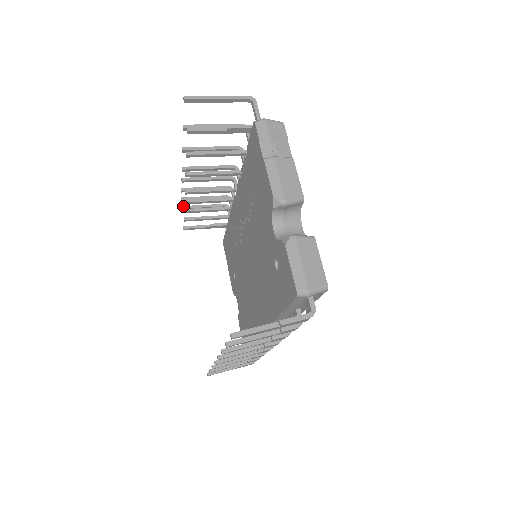
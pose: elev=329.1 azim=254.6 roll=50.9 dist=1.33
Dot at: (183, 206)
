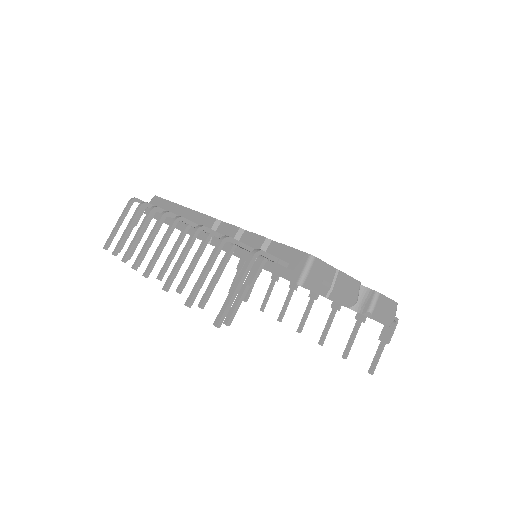
Dot at: (106, 247)
